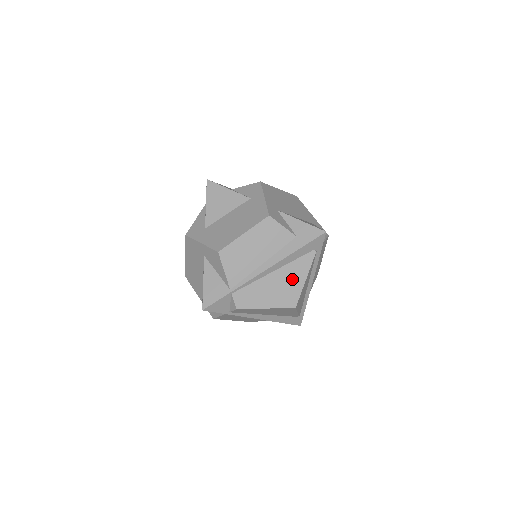
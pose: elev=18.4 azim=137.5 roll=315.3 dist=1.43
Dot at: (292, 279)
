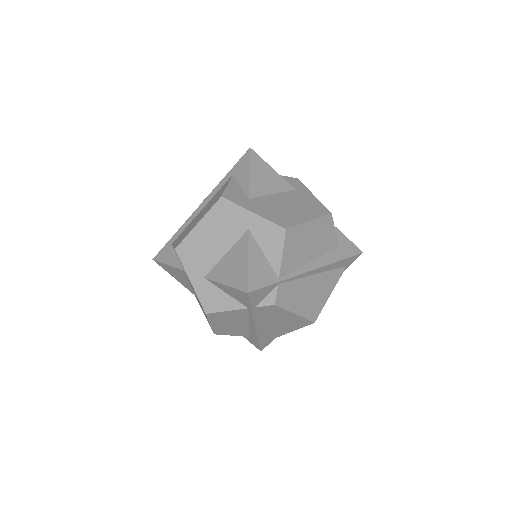
Dot at: (322, 290)
